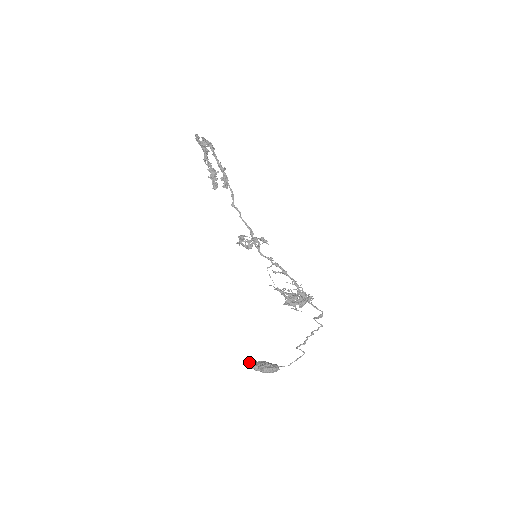
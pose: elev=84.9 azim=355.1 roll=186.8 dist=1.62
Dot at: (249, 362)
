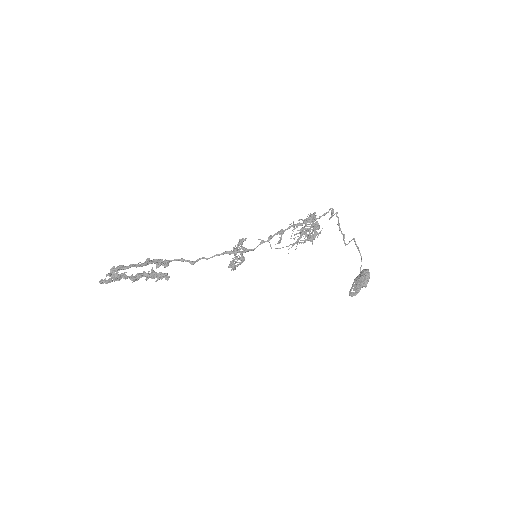
Dot at: (350, 295)
